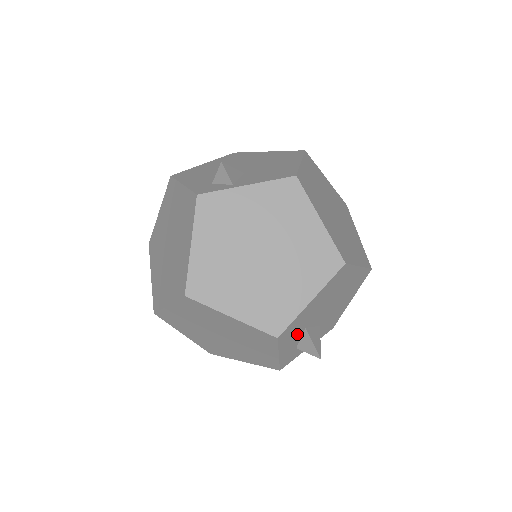
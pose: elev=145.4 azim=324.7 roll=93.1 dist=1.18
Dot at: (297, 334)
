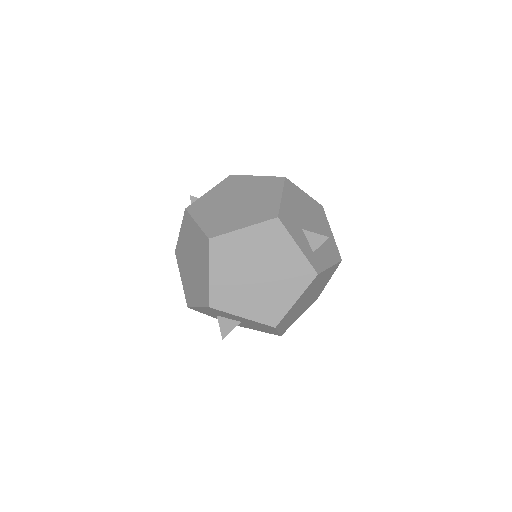
Dot at: (298, 231)
